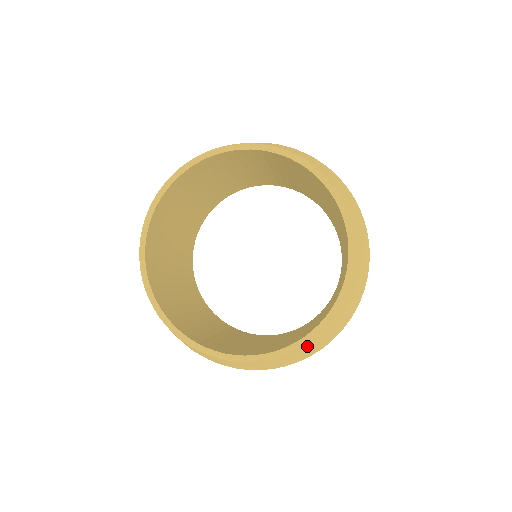
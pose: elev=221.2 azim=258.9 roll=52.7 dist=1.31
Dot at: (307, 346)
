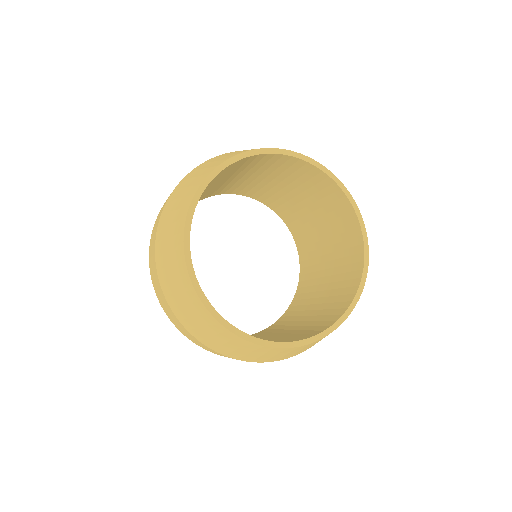
Dot at: (312, 344)
